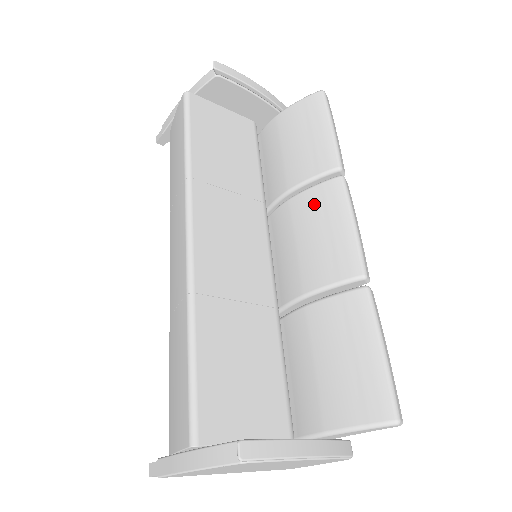
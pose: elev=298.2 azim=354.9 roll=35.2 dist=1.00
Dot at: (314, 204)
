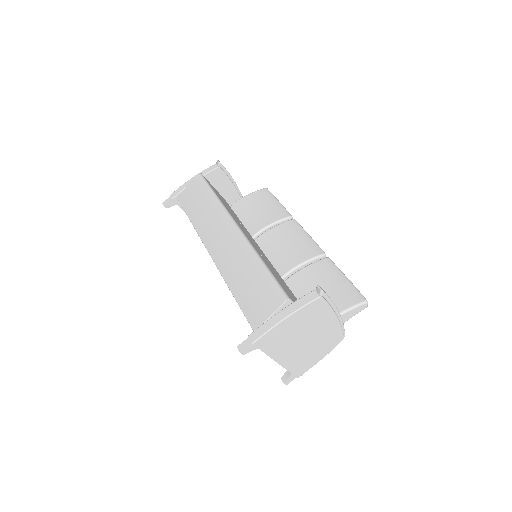
Dot at: (284, 231)
